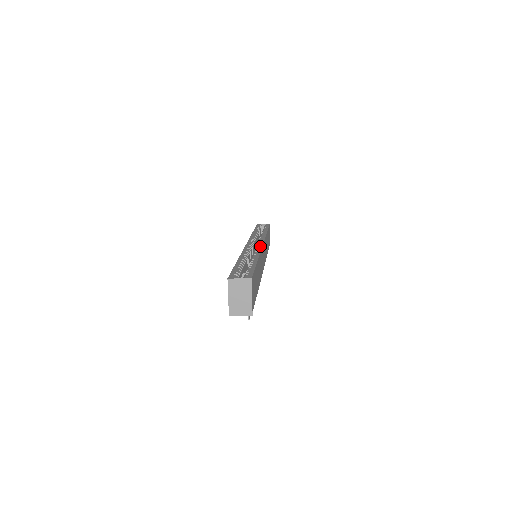
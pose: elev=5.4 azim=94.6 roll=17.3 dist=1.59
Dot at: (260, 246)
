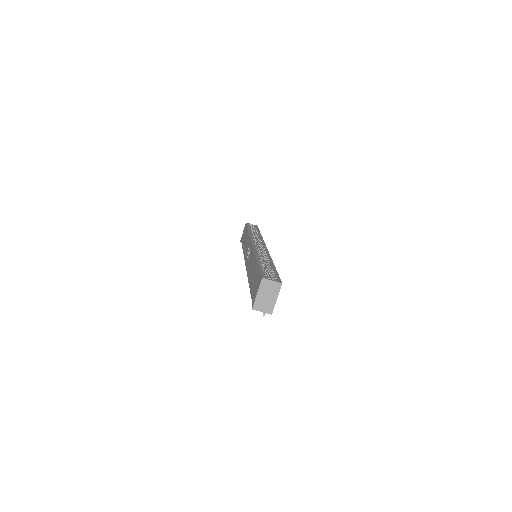
Dot at: (266, 249)
